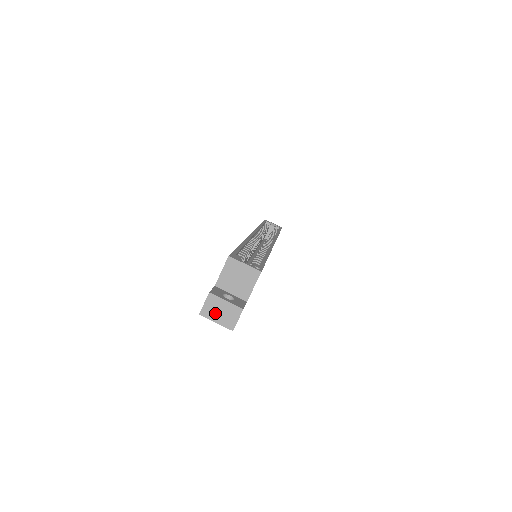
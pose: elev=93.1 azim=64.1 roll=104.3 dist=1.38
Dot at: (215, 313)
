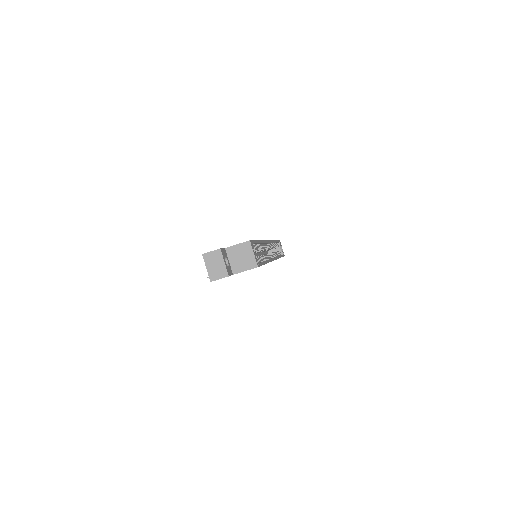
Dot at: (211, 262)
